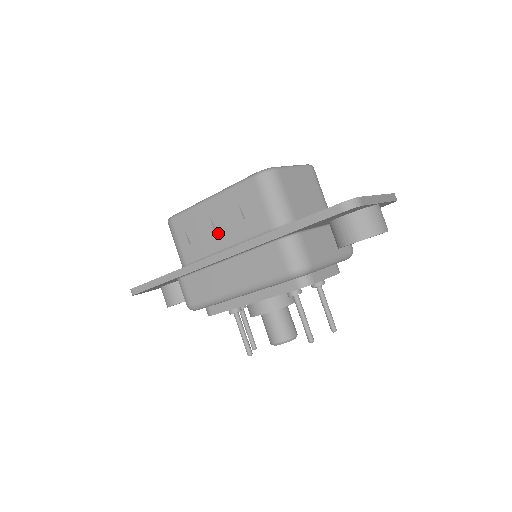
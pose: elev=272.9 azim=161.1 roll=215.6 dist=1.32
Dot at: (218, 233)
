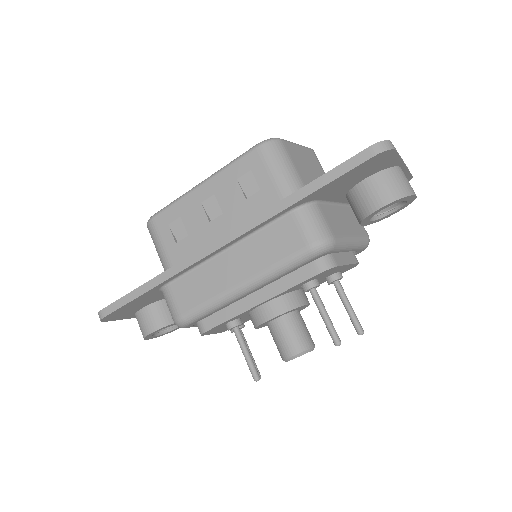
Dot at: (213, 222)
